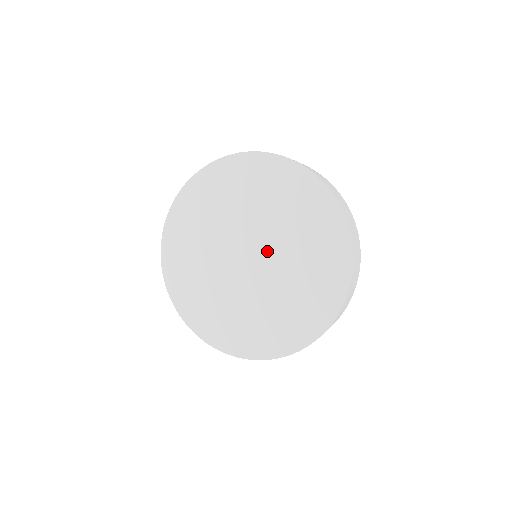
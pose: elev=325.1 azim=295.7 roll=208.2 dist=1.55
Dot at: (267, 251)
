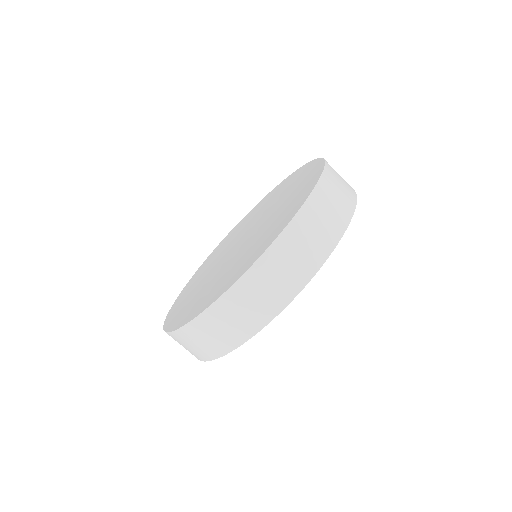
Dot at: (253, 234)
